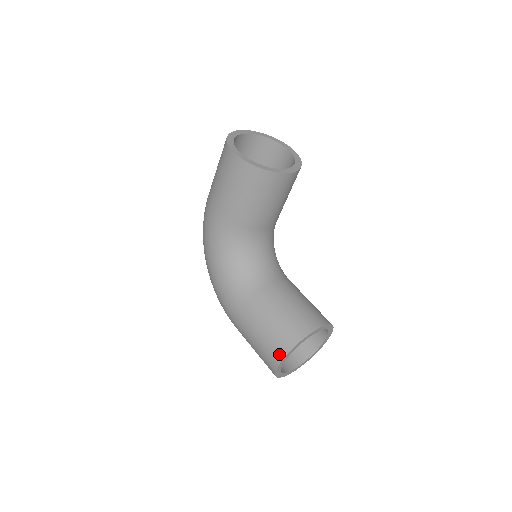
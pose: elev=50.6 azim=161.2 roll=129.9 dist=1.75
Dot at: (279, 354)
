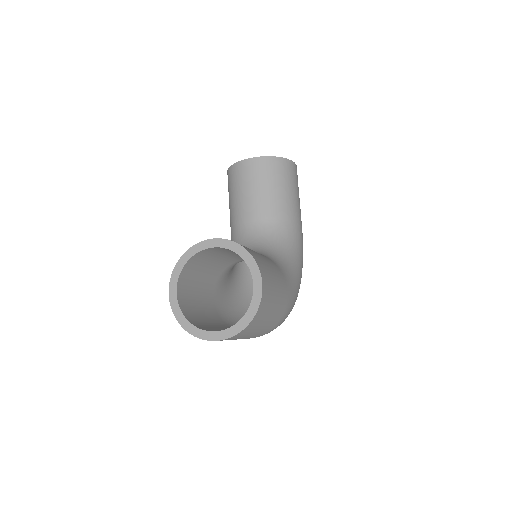
Dot at: occluded
